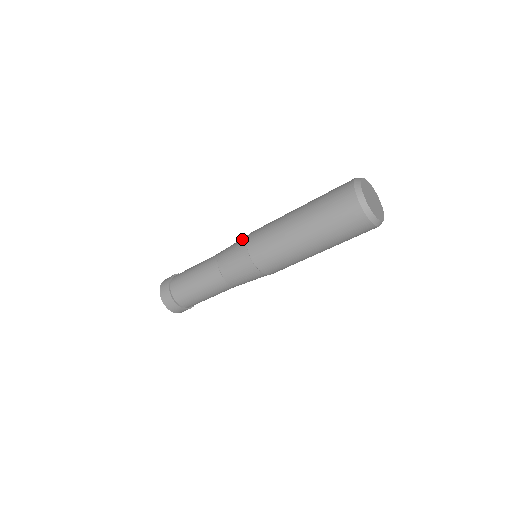
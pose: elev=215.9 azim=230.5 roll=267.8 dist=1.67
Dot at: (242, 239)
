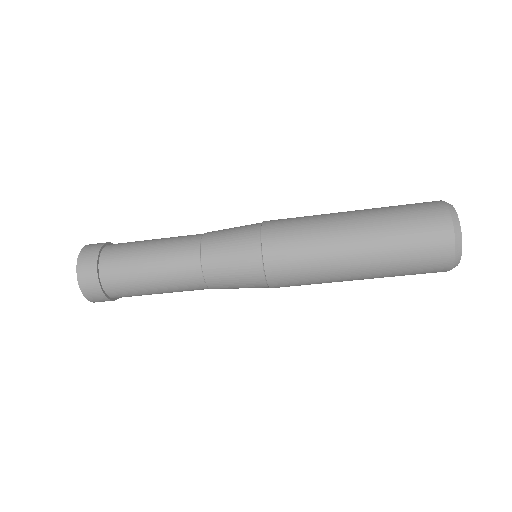
Dot at: occluded
